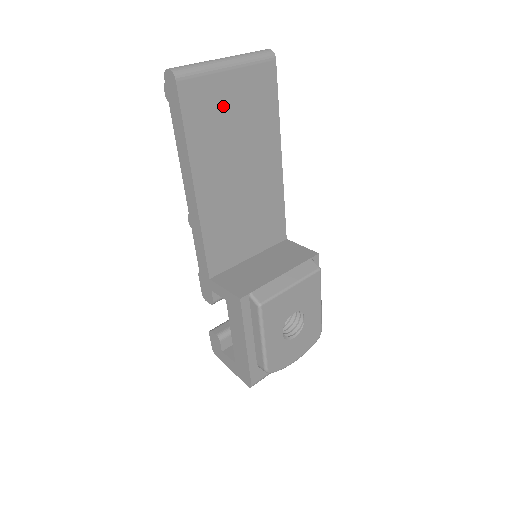
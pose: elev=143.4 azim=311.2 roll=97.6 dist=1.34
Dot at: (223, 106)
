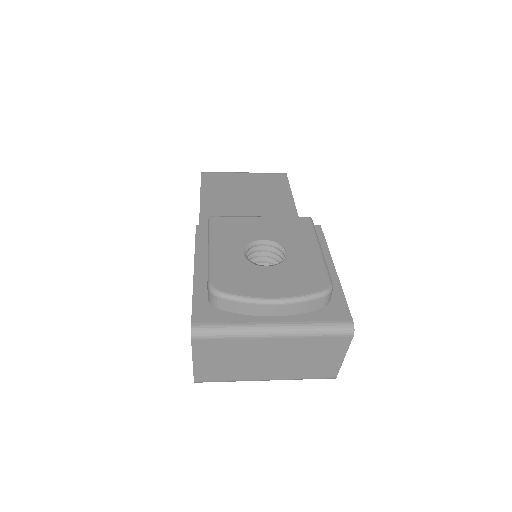
Dot at: (236, 184)
